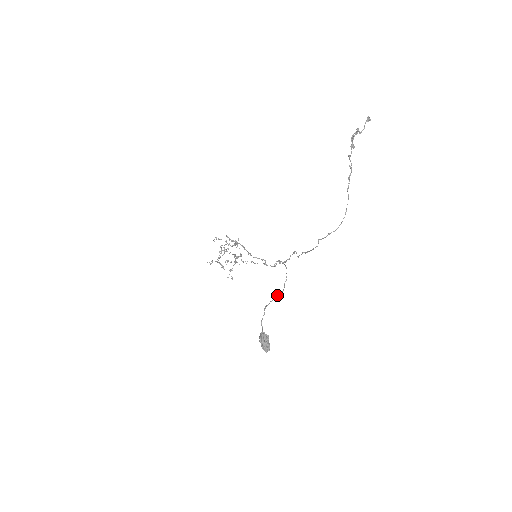
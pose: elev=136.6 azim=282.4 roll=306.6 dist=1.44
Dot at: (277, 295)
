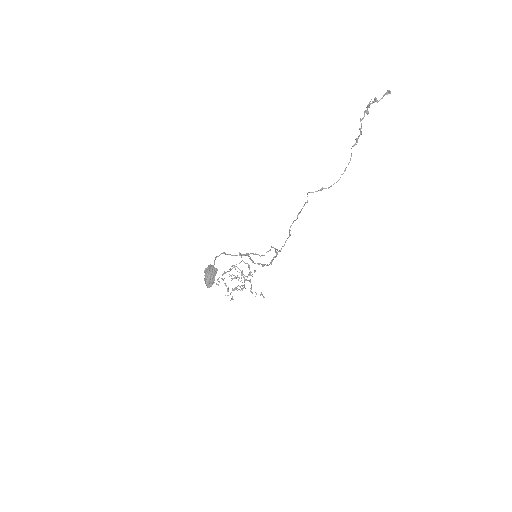
Dot at: (250, 253)
